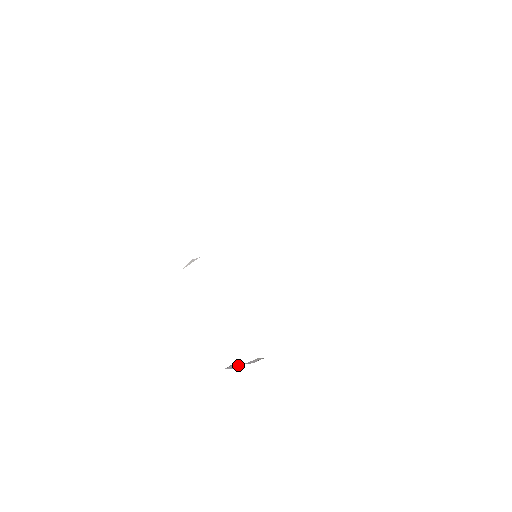
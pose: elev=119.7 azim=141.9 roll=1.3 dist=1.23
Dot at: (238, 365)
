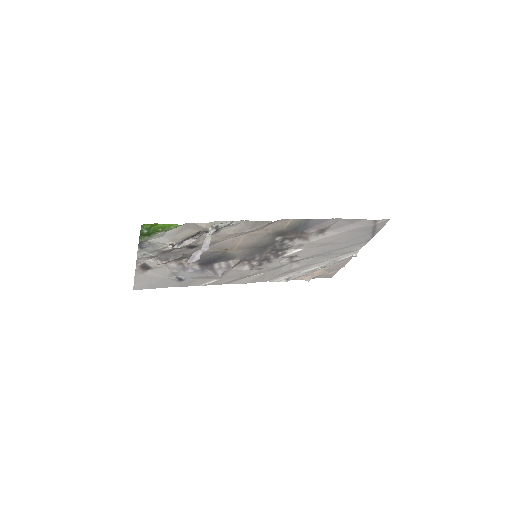
Dot at: (196, 254)
